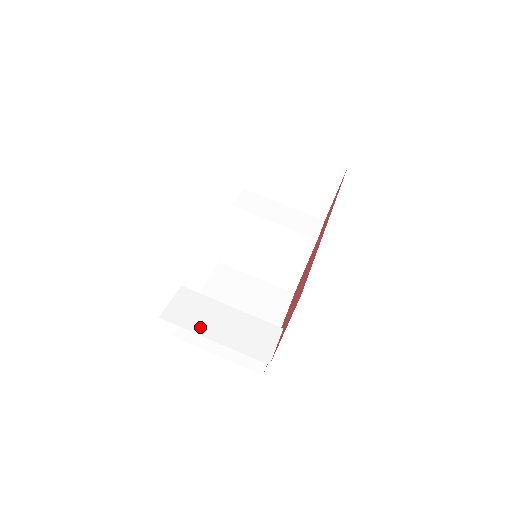
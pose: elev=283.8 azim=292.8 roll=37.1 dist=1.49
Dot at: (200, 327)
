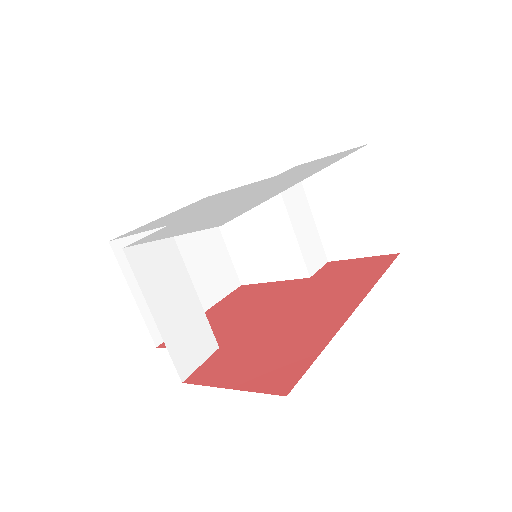
Dot at: (153, 291)
